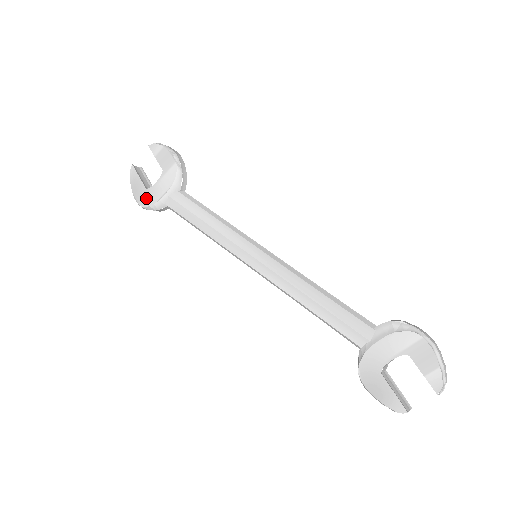
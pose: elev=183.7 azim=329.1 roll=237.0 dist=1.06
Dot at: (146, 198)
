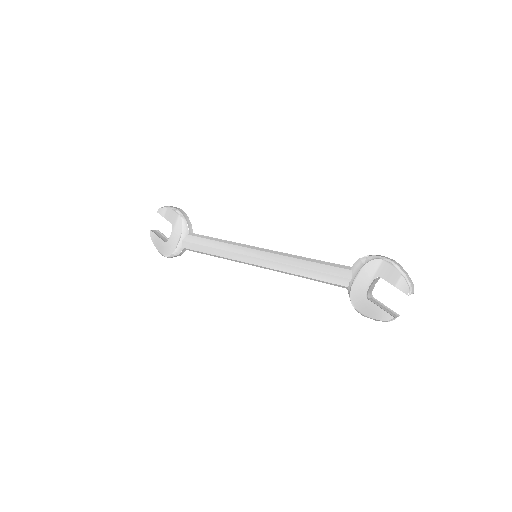
Dot at: (168, 249)
